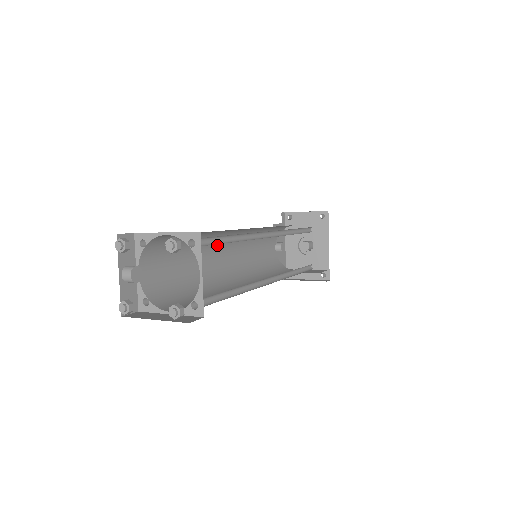
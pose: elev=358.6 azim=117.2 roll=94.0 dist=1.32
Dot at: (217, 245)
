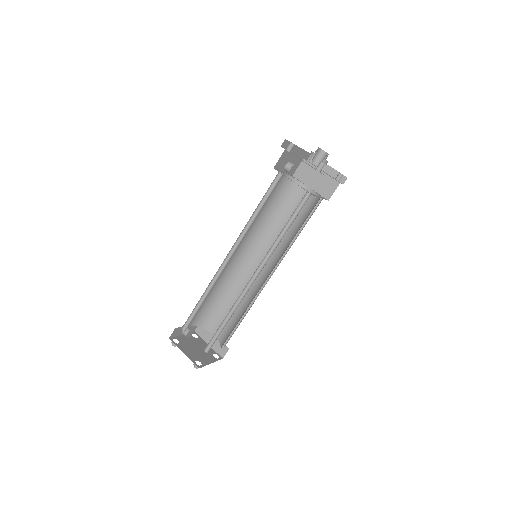
Dot at: (224, 265)
